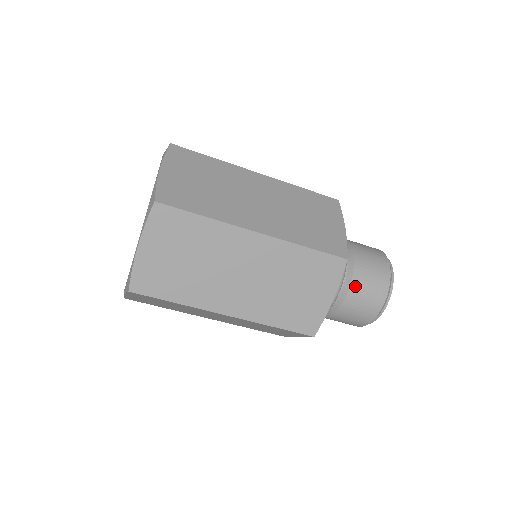
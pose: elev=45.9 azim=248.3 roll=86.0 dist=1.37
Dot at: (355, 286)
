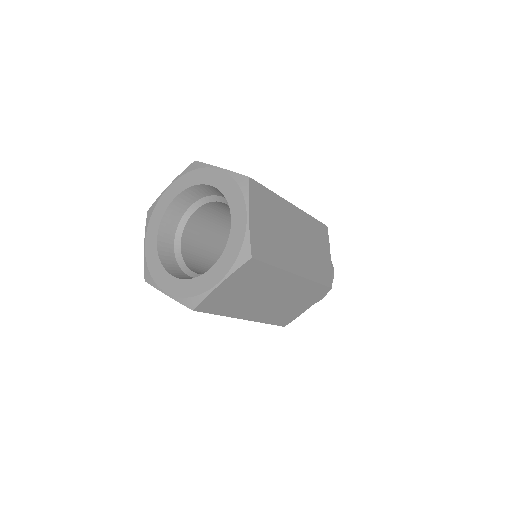
Dot at: occluded
